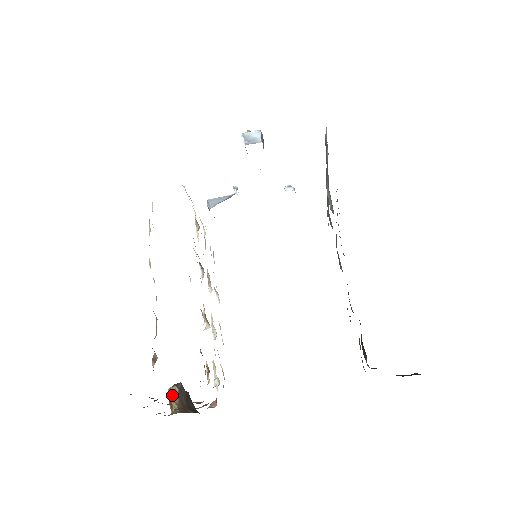
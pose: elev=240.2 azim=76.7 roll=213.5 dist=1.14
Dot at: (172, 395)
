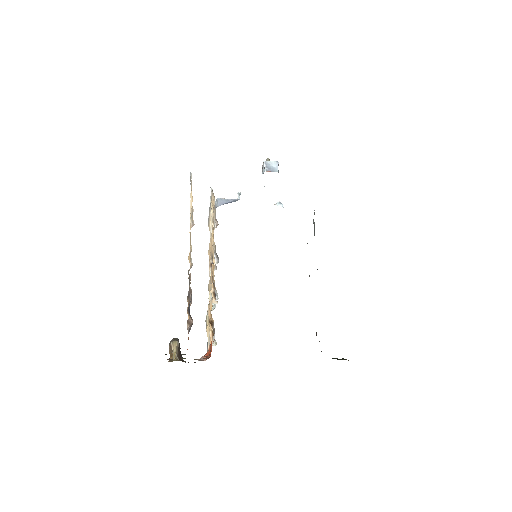
Dot at: (174, 347)
